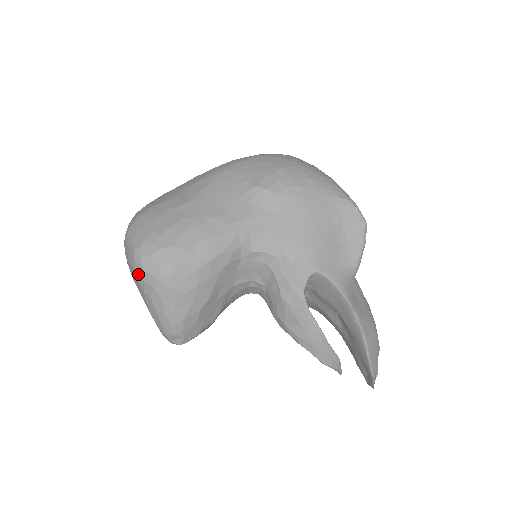
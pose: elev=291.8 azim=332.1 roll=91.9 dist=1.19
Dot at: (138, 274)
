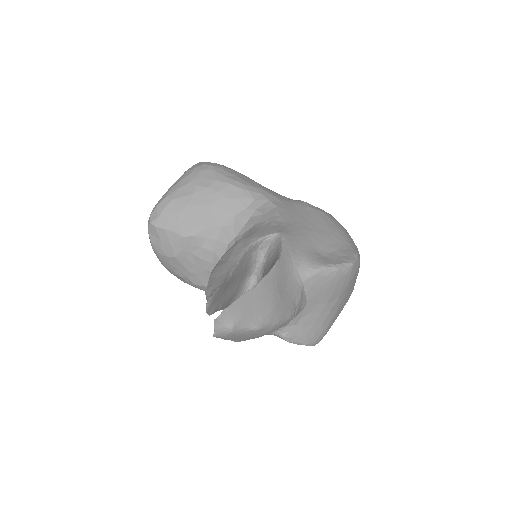
Dot at: occluded
